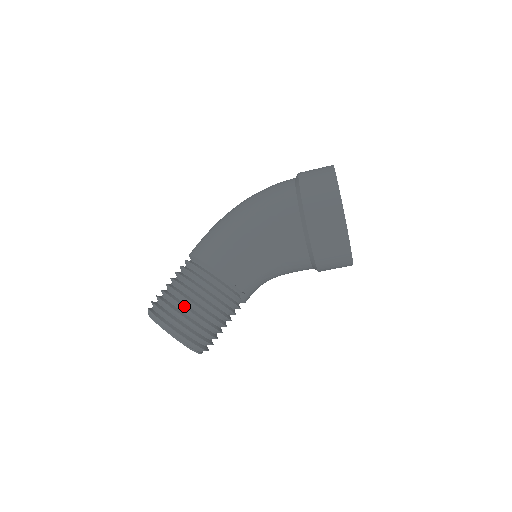
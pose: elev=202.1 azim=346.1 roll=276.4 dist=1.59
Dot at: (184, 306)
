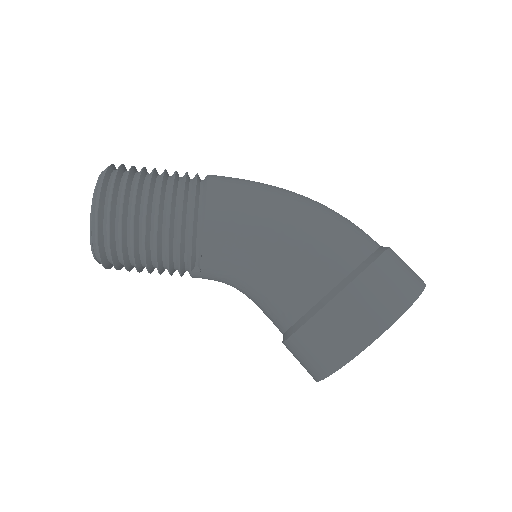
Dot at: (136, 208)
